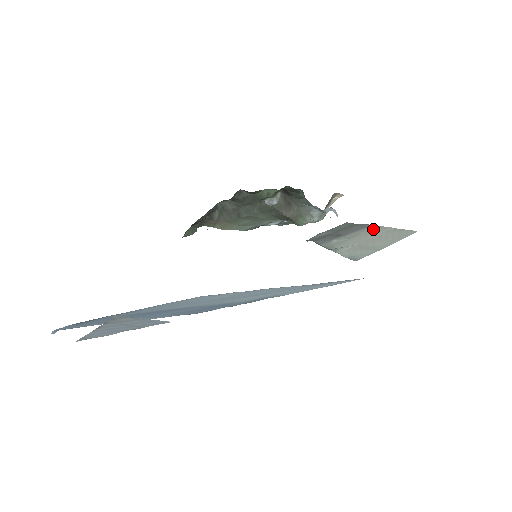
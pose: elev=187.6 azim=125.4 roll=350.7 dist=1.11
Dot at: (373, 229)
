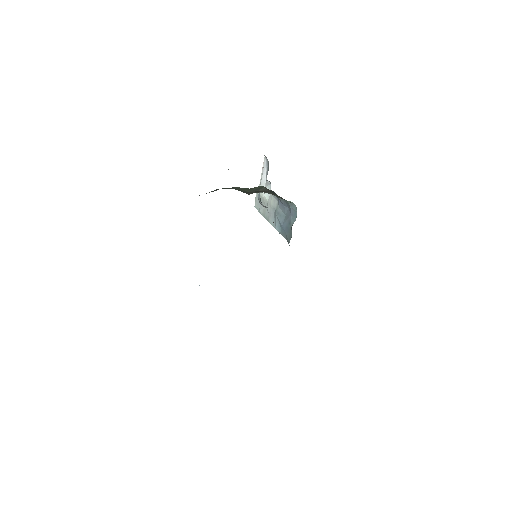
Dot at: occluded
